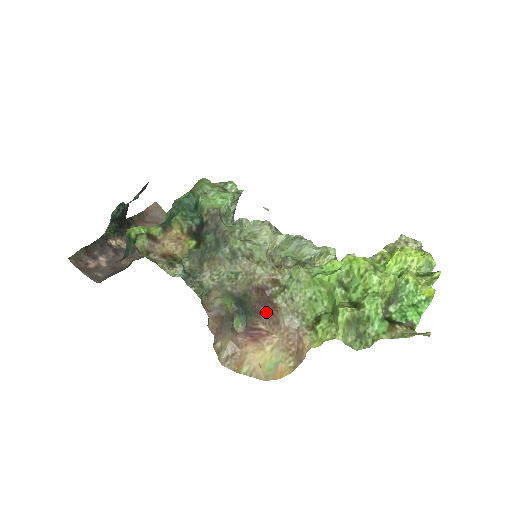
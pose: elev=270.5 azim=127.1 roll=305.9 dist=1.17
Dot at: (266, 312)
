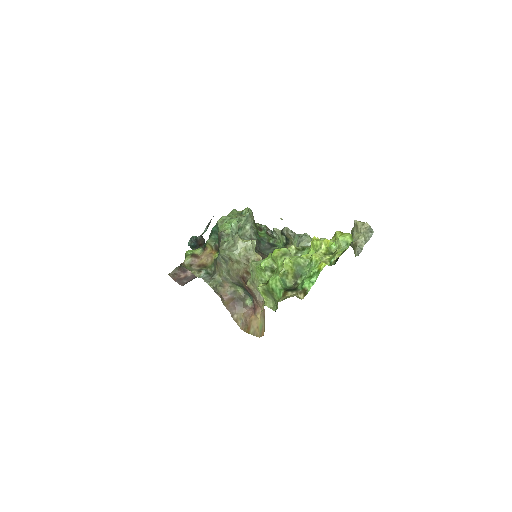
Dot at: (251, 293)
